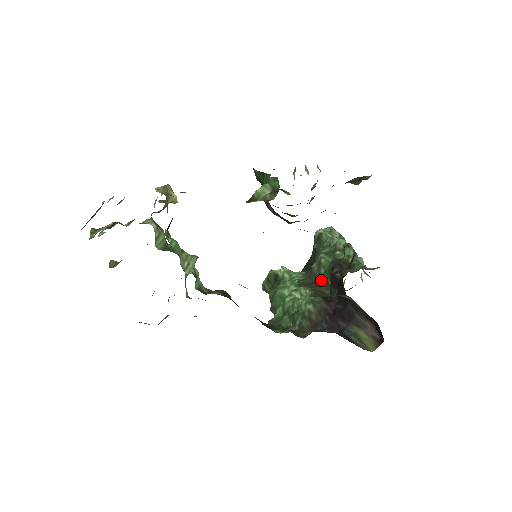
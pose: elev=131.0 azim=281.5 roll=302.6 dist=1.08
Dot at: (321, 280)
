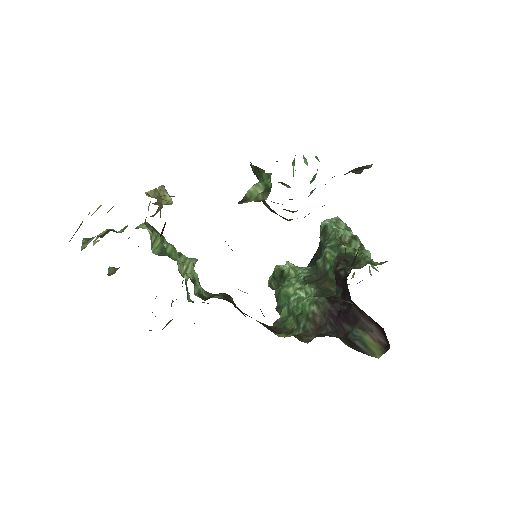
Dot at: (327, 276)
